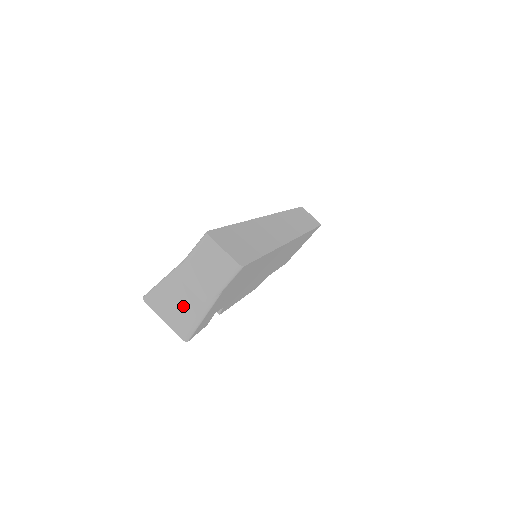
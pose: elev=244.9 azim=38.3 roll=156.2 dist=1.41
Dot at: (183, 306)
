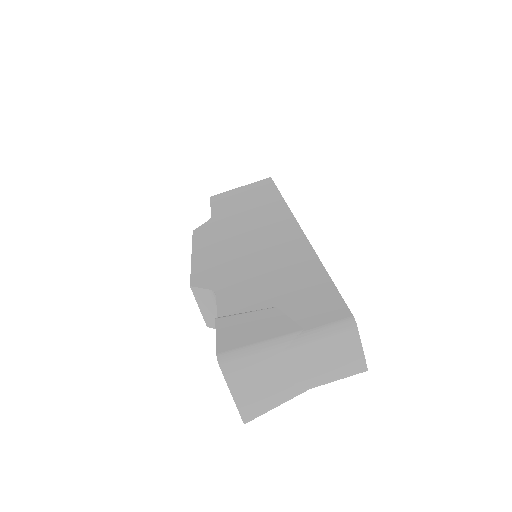
Dot at: (269, 387)
